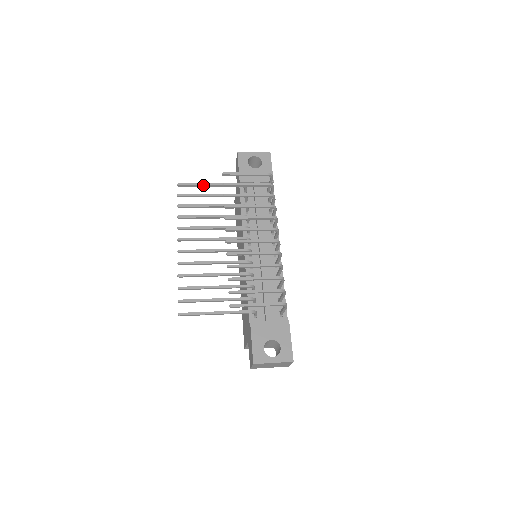
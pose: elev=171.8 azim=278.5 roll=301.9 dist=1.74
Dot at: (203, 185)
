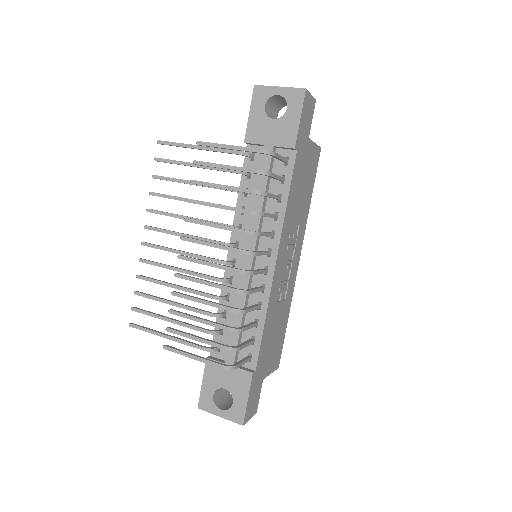
Dot at: (188, 147)
